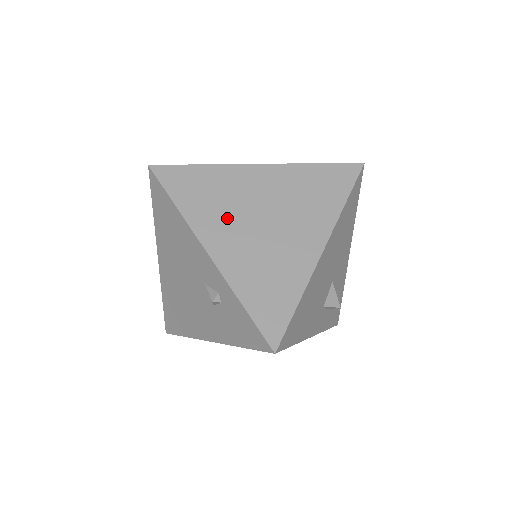
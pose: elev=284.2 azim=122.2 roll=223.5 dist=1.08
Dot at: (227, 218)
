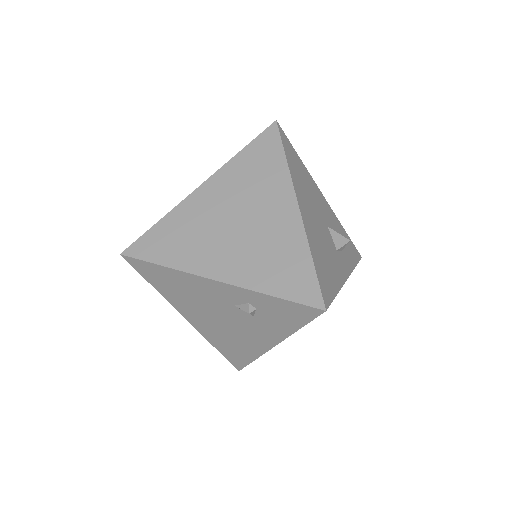
Dot at: (209, 243)
